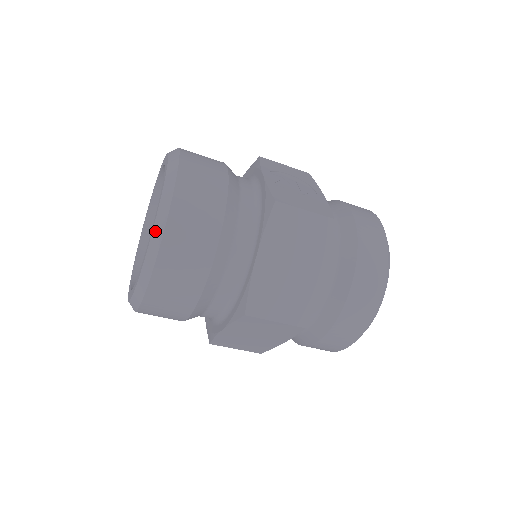
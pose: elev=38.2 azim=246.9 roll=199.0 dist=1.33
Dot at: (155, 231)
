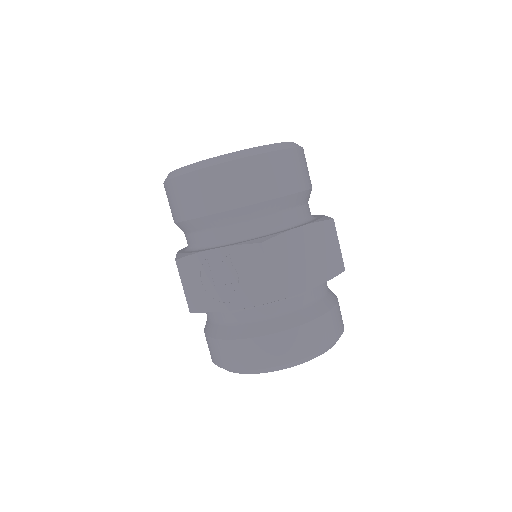
Dot at: occluded
